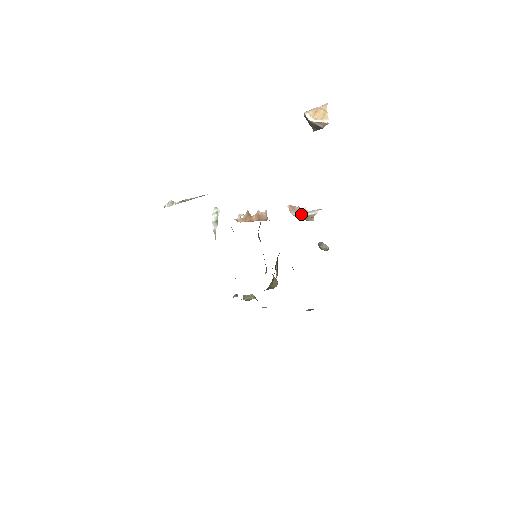
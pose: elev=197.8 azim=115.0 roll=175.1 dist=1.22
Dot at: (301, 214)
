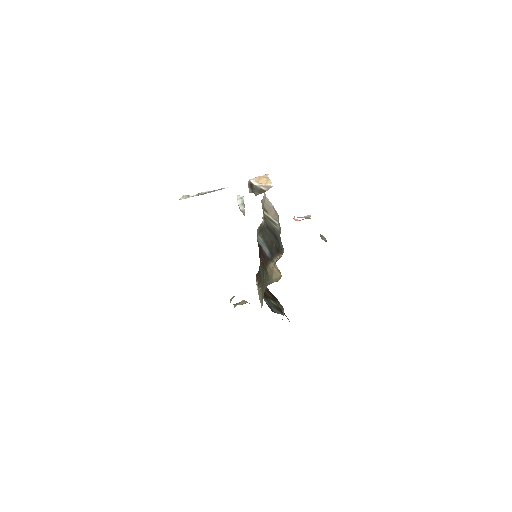
Dot at: (297, 217)
